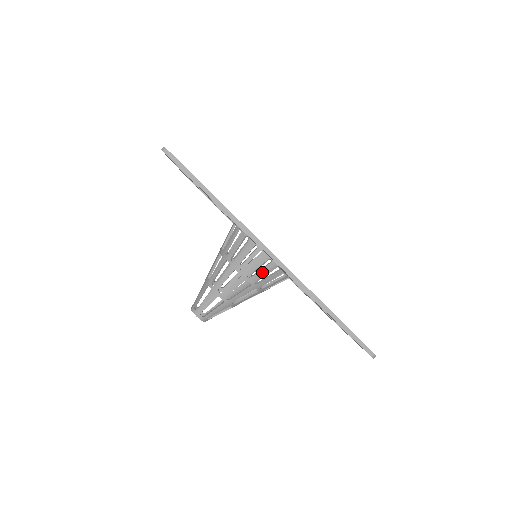
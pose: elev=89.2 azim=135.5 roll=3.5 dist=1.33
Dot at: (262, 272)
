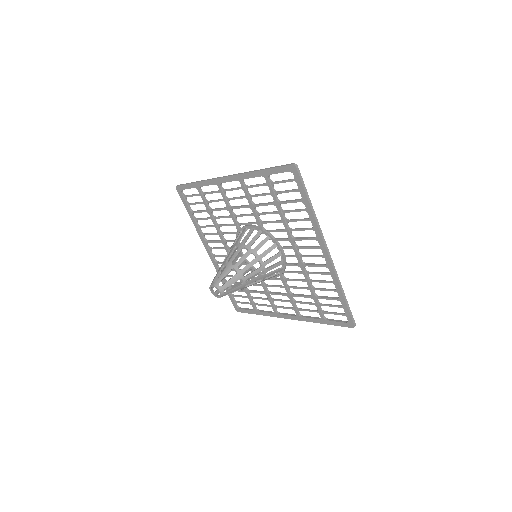
Dot at: (274, 267)
